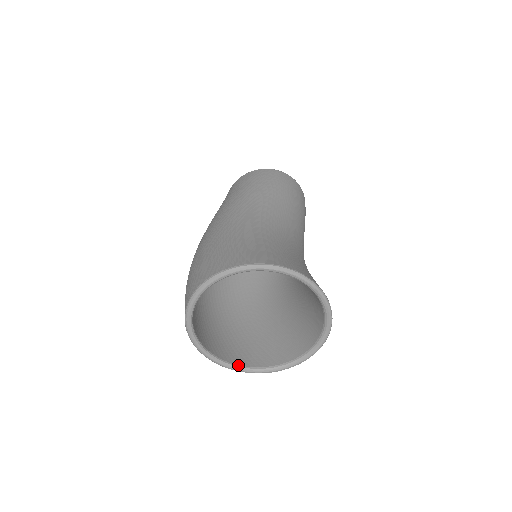
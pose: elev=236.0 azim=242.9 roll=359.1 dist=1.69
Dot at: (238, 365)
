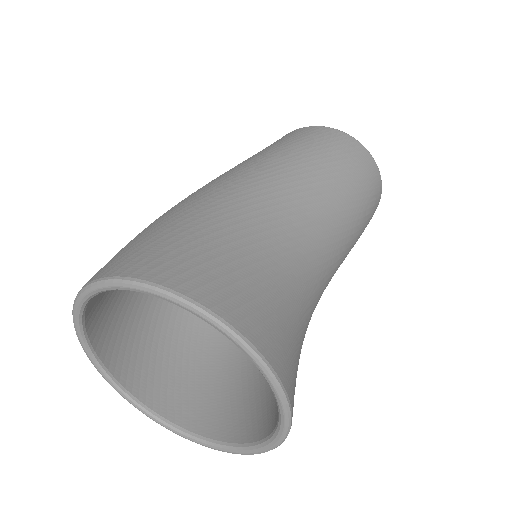
Dot at: (150, 409)
